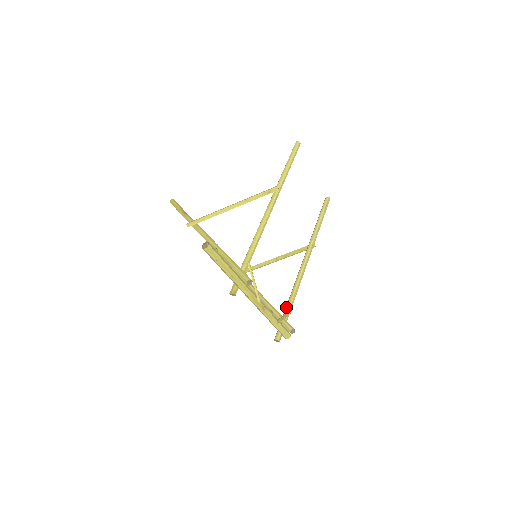
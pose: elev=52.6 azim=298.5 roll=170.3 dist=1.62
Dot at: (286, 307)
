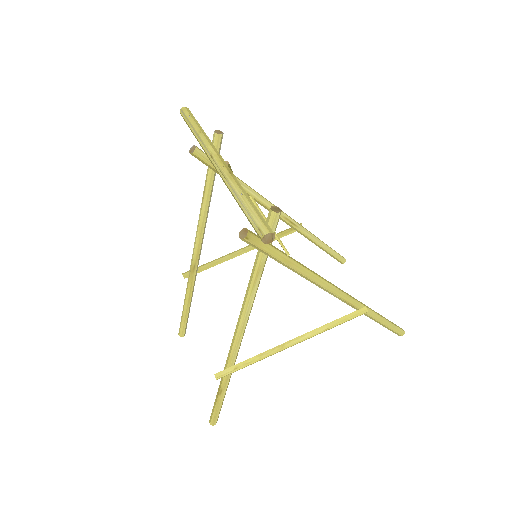
Dot at: occluded
